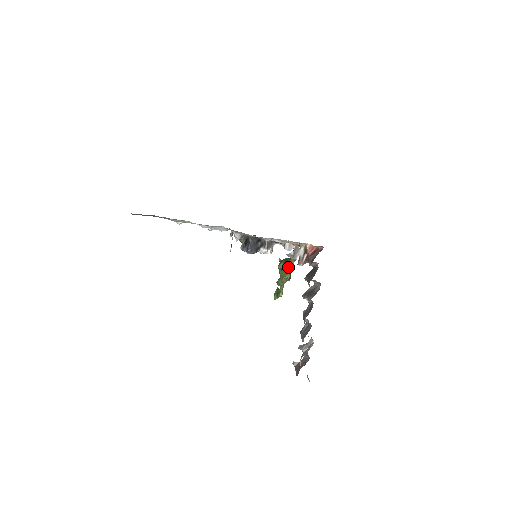
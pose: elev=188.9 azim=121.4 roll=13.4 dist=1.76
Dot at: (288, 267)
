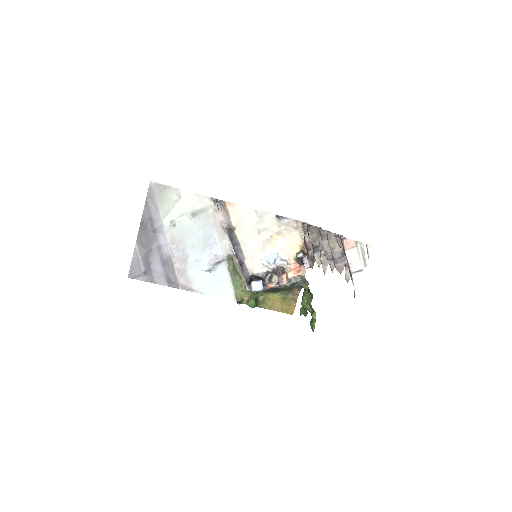
Dot at: (304, 291)
